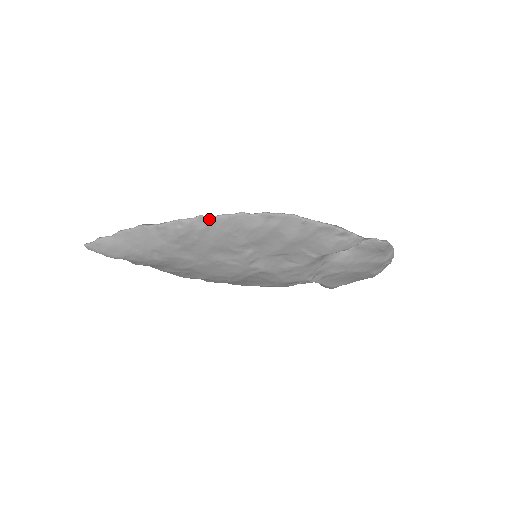
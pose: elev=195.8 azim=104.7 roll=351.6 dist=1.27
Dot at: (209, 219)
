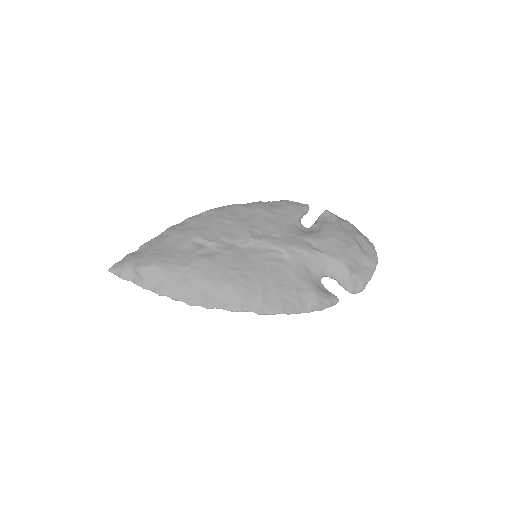
Dot at: (212, 308)
